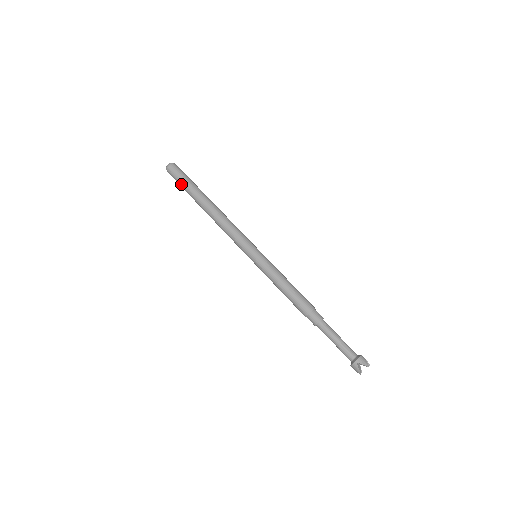
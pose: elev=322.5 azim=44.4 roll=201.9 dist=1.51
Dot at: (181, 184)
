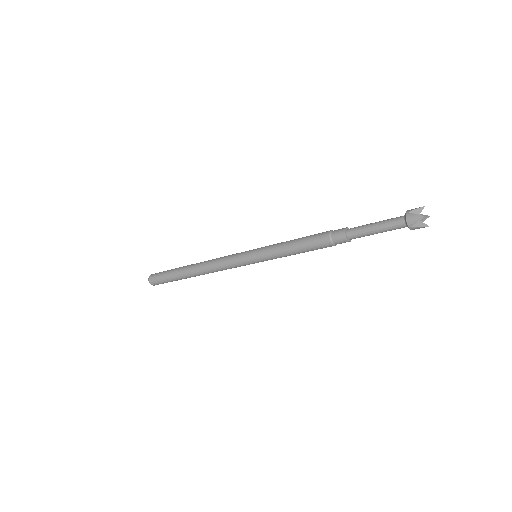
Dot at: occluded
